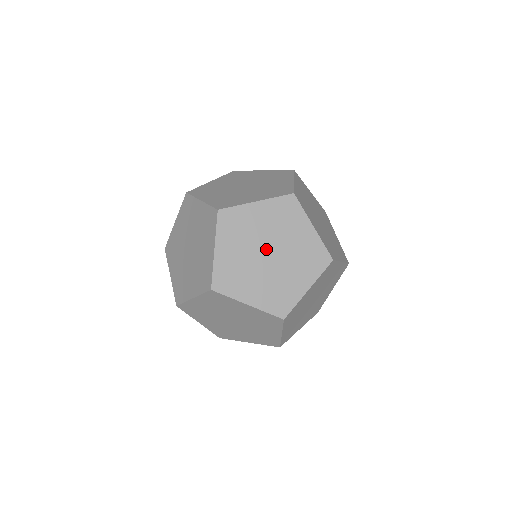
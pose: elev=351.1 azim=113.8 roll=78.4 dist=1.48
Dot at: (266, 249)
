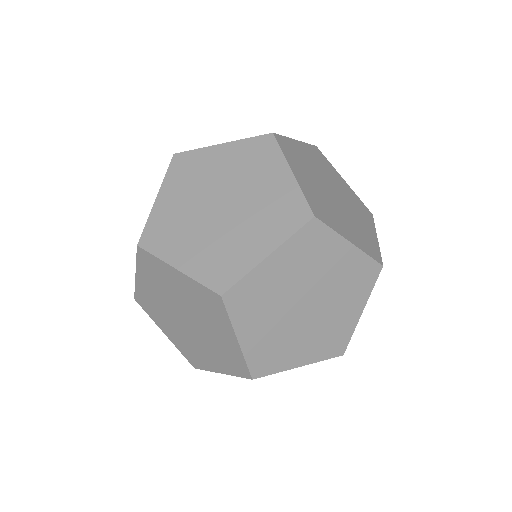
Dot at: (329, 188)
